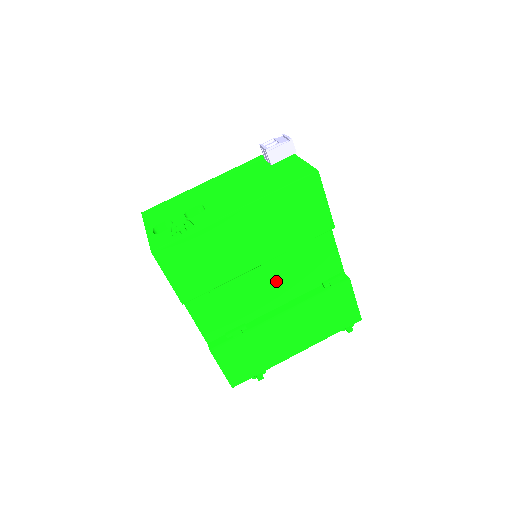
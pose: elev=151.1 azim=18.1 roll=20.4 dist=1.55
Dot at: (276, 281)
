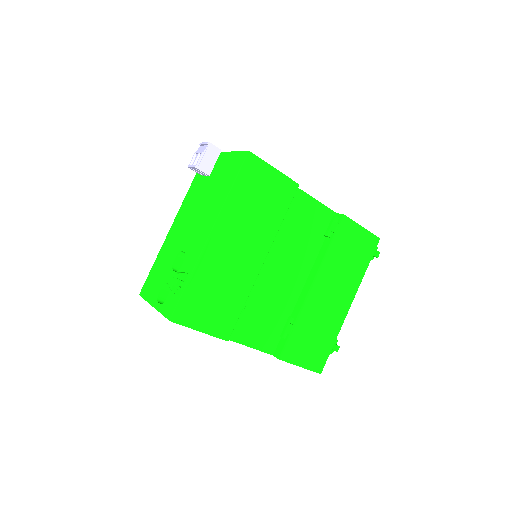
Dot at: (287, 263)
